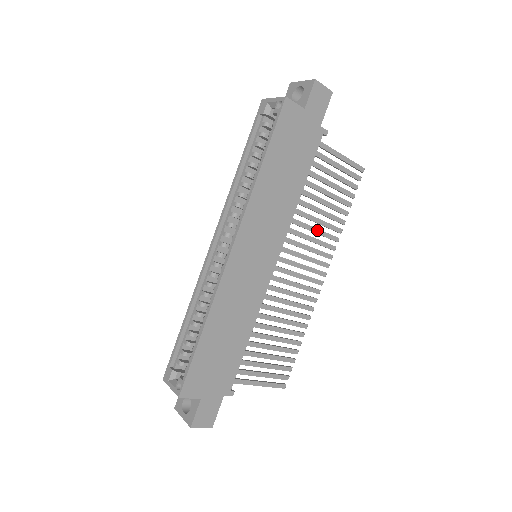
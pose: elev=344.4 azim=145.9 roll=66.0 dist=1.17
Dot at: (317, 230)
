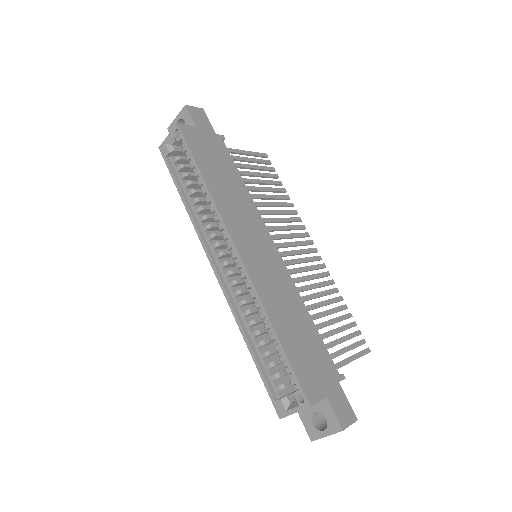
Dot at: (278, 211)
